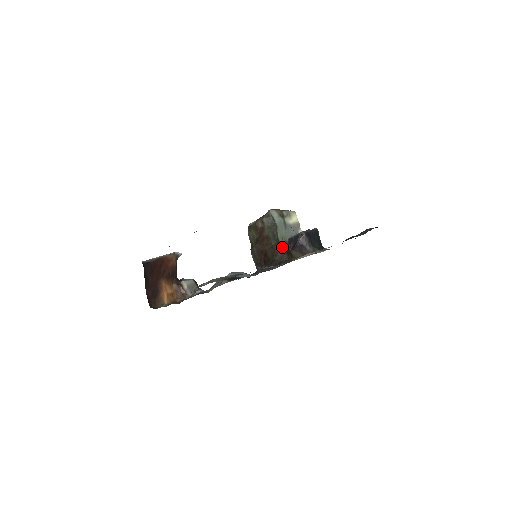
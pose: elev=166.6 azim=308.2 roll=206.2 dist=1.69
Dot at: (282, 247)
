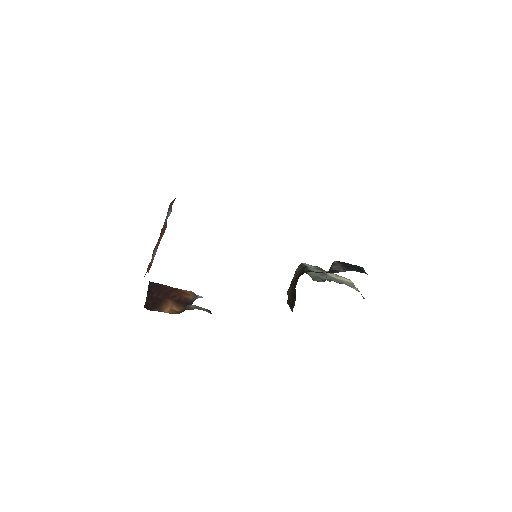
Dot at: occluded
